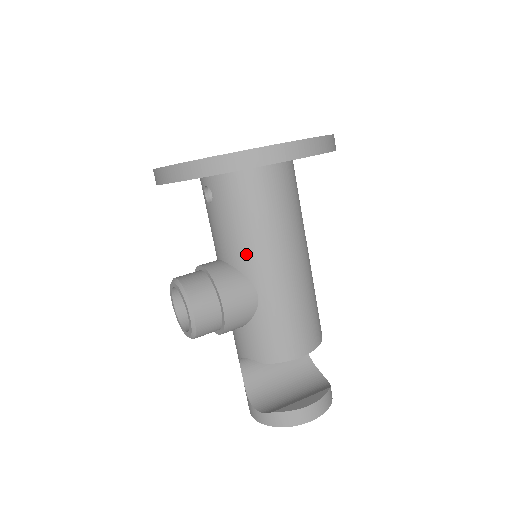
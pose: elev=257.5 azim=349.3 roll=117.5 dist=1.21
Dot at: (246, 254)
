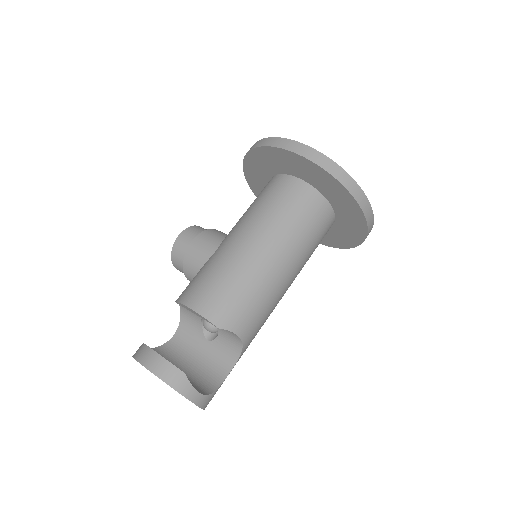
Dot at: (236, 224)
